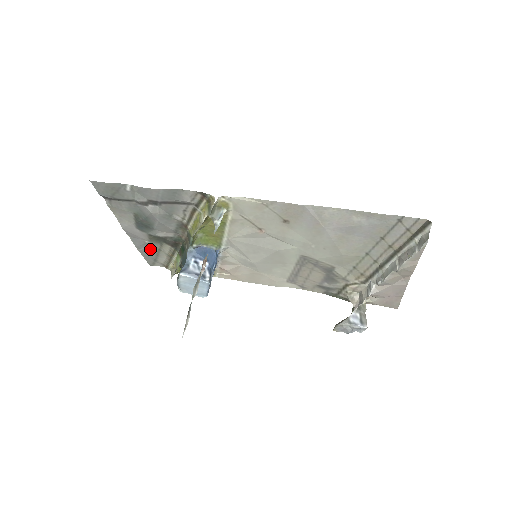
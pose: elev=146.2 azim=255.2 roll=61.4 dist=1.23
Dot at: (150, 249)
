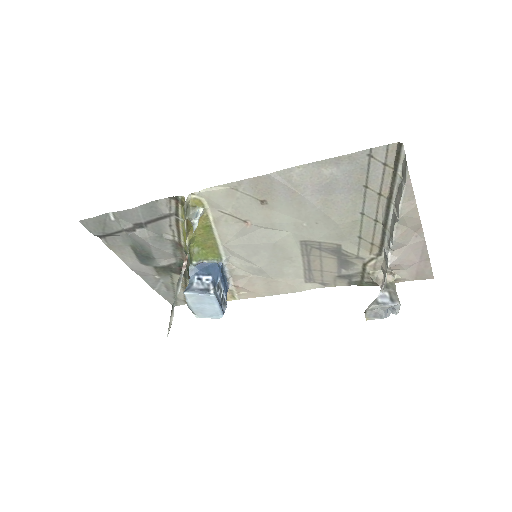
Dot at: (164, 285)
